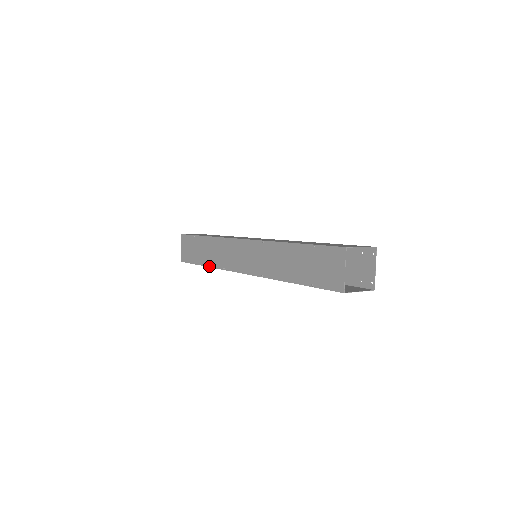
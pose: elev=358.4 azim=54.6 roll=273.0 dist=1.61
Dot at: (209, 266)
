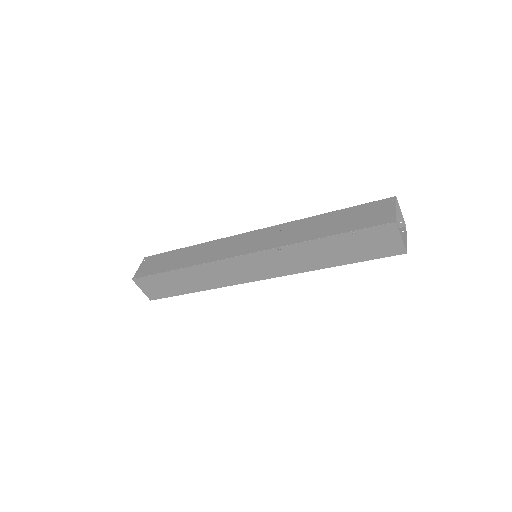
Dot at: (203, 290)
